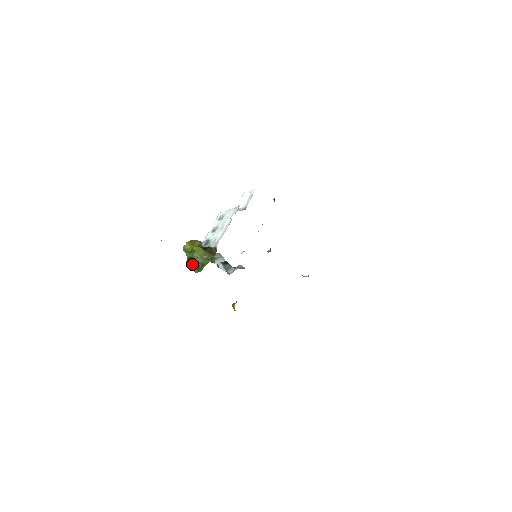
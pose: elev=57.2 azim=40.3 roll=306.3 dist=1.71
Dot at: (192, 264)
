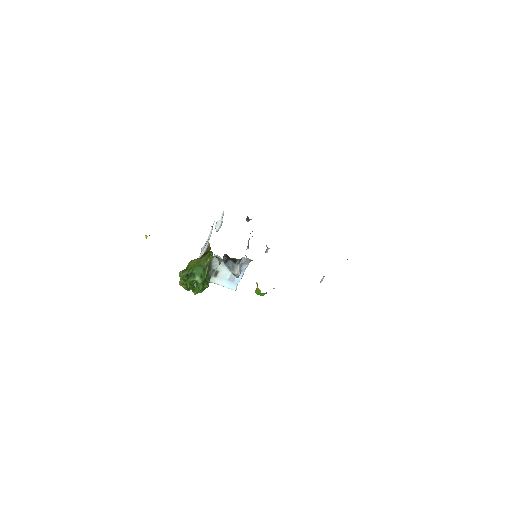
Dot at: (192, 274)
